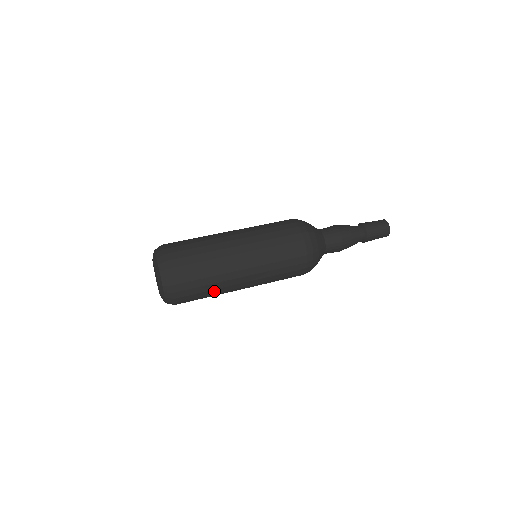
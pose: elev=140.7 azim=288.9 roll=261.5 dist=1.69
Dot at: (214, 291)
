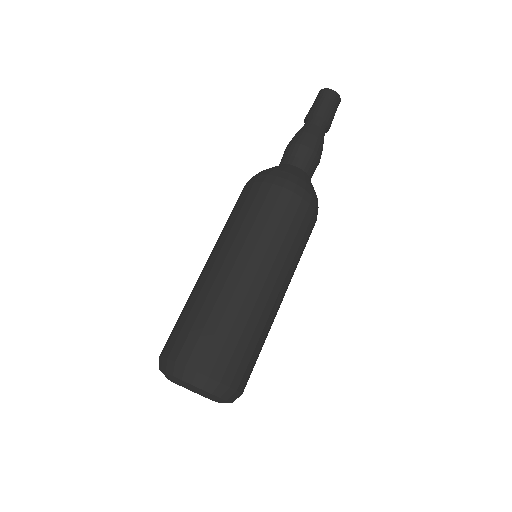
Dot at: (257, 331)
